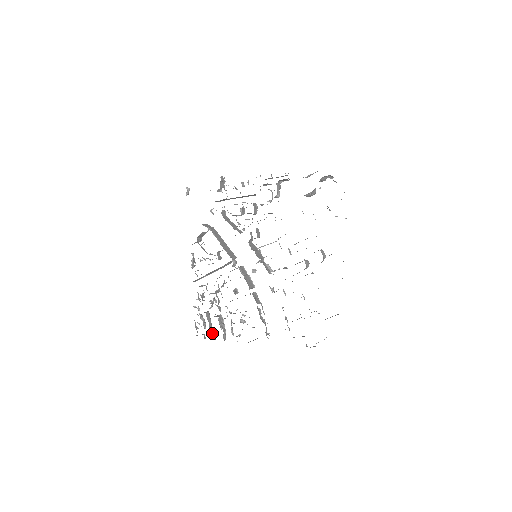
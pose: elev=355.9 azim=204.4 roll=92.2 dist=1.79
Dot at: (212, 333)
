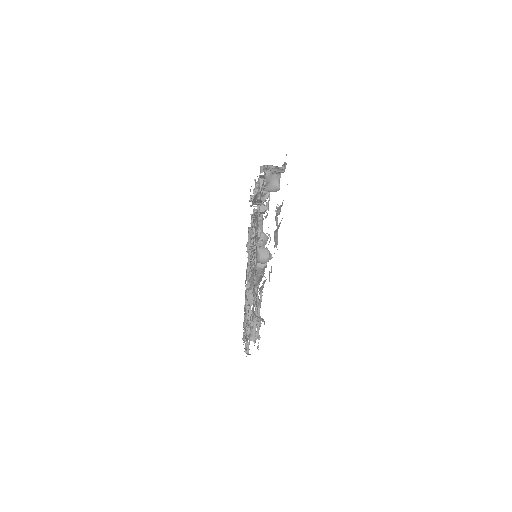
Dot at: occluded
